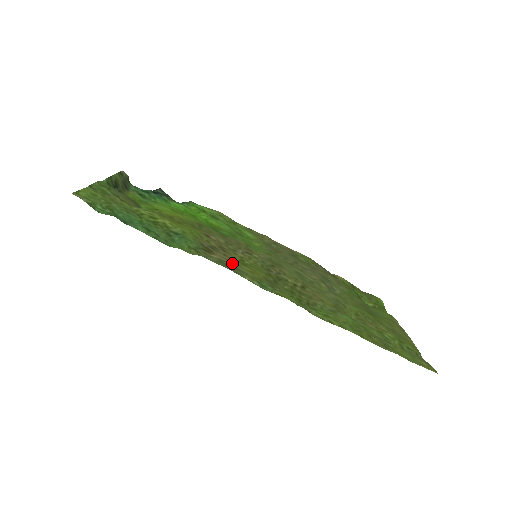
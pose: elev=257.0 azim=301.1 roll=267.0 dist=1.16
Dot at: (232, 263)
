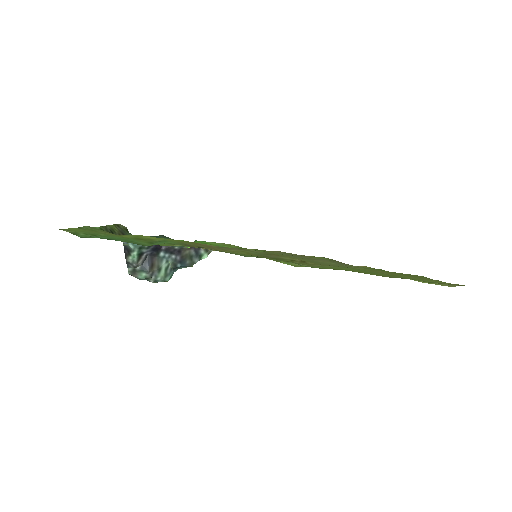
Dot at: occluded
